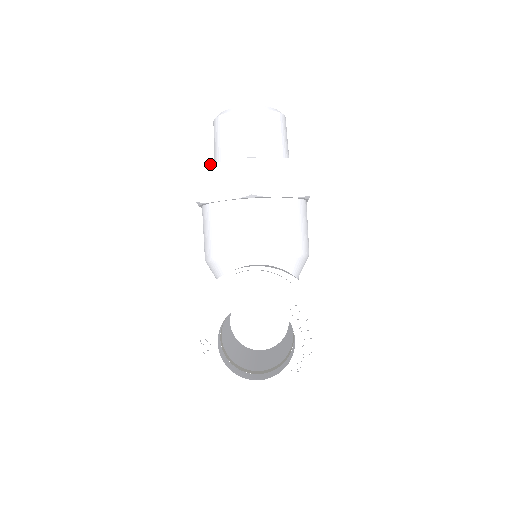
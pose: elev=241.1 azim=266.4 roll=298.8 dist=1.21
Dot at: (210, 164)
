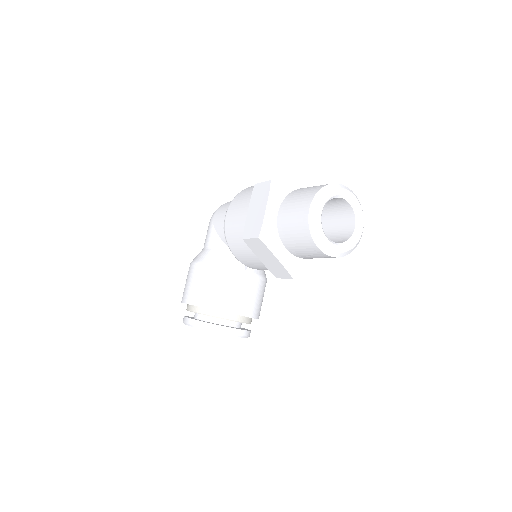
Dot at: (270, 251)
